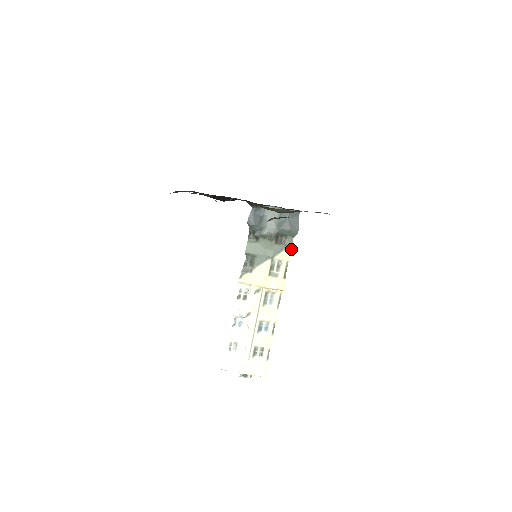
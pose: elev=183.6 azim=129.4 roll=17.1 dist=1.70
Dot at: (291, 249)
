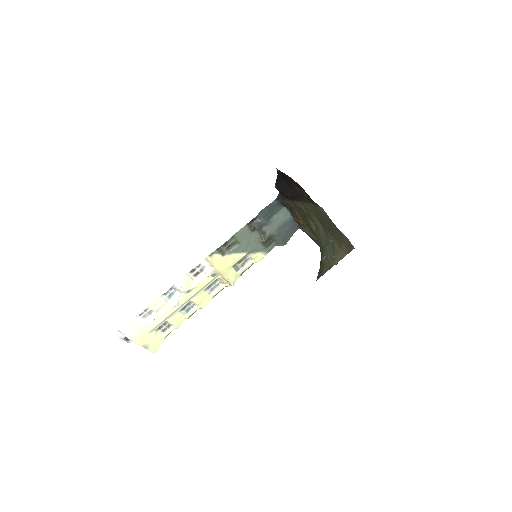
Dot at: occluded
